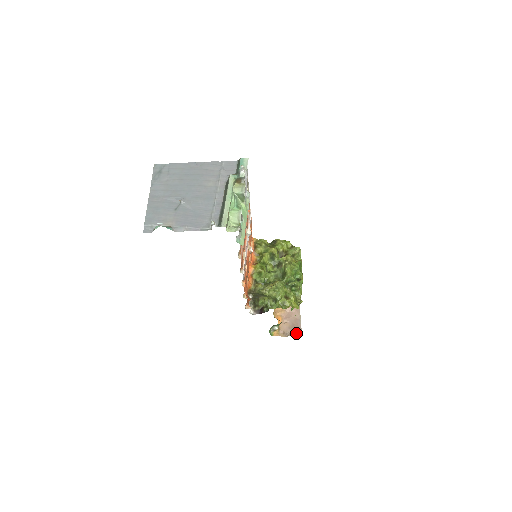
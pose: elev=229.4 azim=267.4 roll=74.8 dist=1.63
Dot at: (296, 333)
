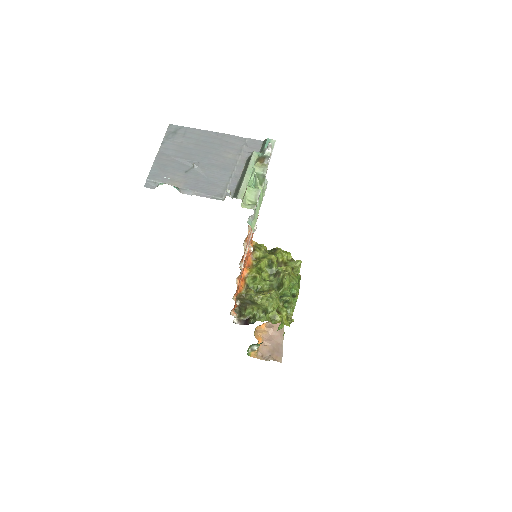
Dot at: (276, 358)
